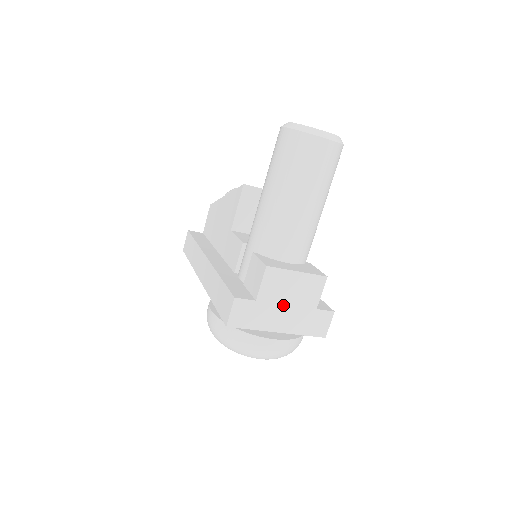
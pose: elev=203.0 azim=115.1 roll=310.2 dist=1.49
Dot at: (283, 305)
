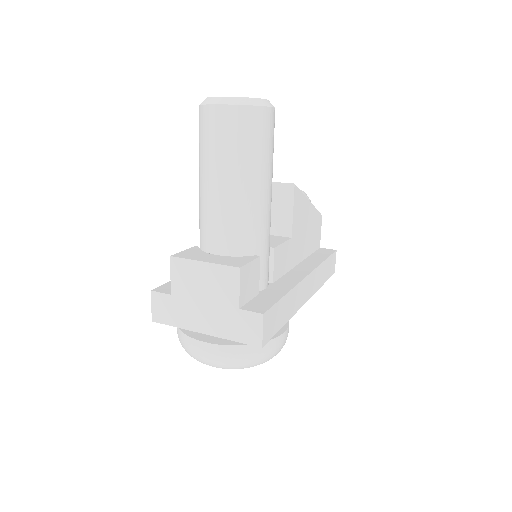
Dot at: (200, 301)
